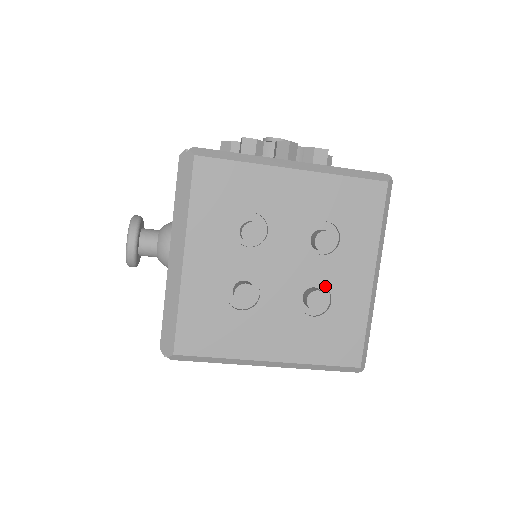
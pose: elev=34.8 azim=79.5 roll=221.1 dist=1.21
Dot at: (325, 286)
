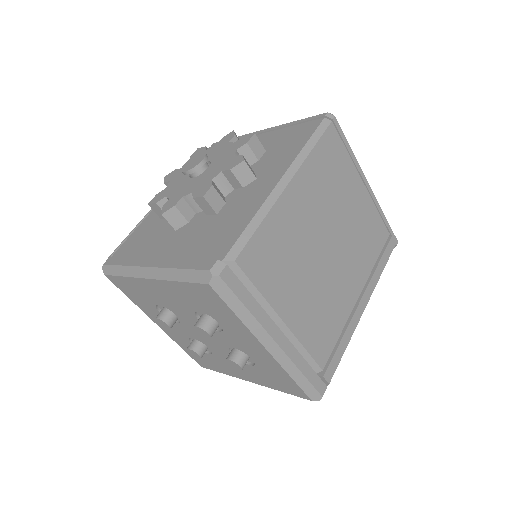
Dot at: (239, 350)
